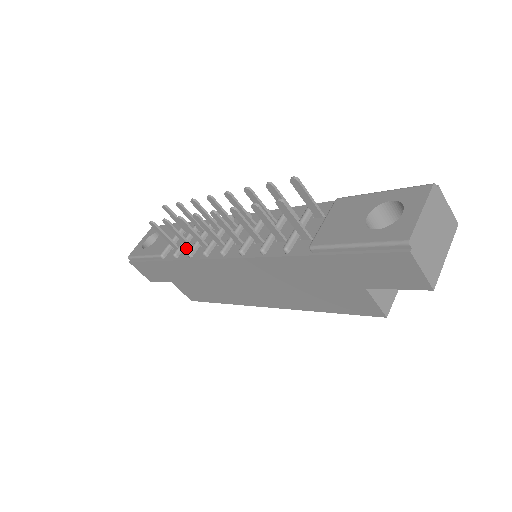
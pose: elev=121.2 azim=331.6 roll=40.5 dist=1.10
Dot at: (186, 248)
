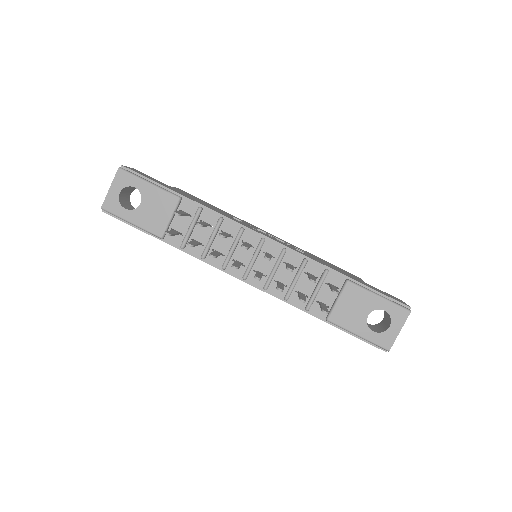
Dot at: (191, 239)
